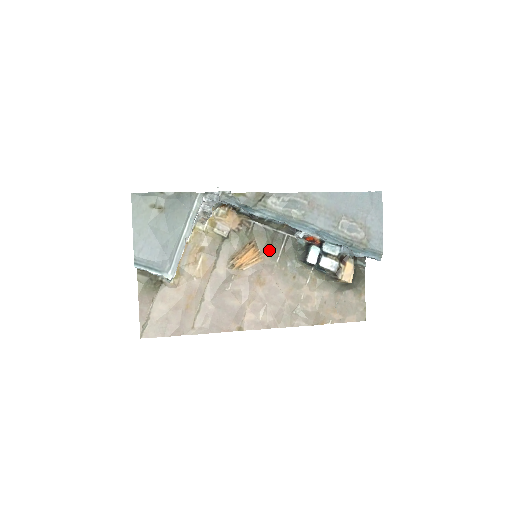
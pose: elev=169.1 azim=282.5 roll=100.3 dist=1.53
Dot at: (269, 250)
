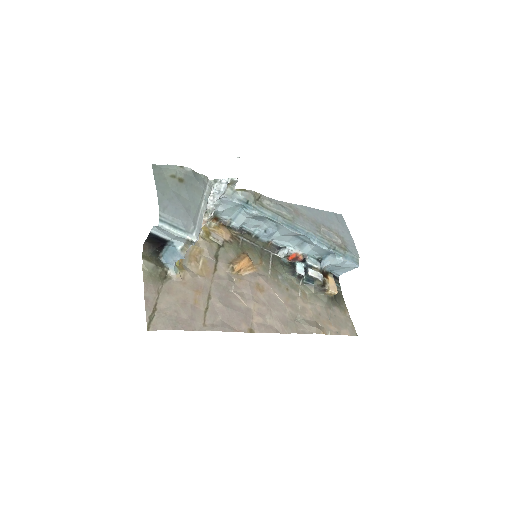
Dot at: (260, 263)
